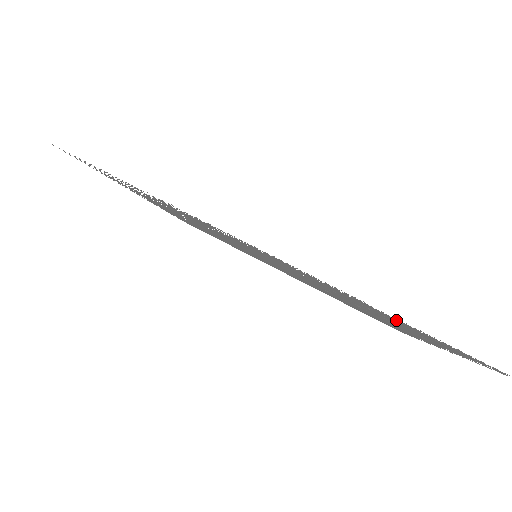
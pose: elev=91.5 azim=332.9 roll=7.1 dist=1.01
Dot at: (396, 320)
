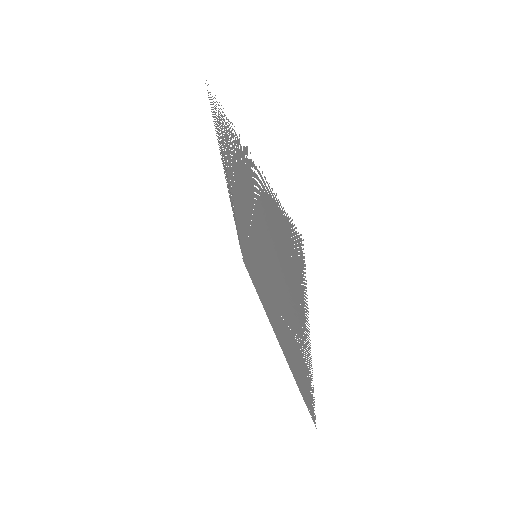
Dot at: occluded
